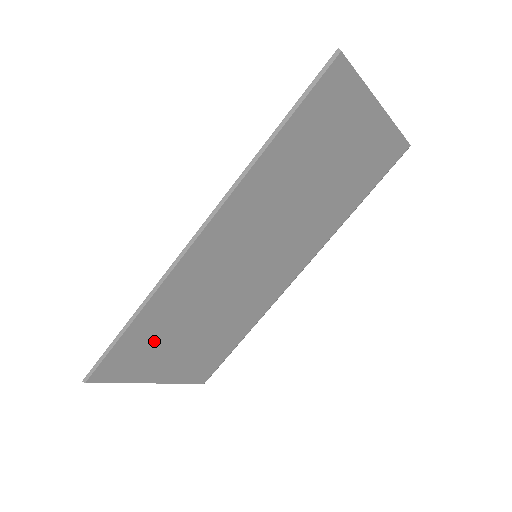
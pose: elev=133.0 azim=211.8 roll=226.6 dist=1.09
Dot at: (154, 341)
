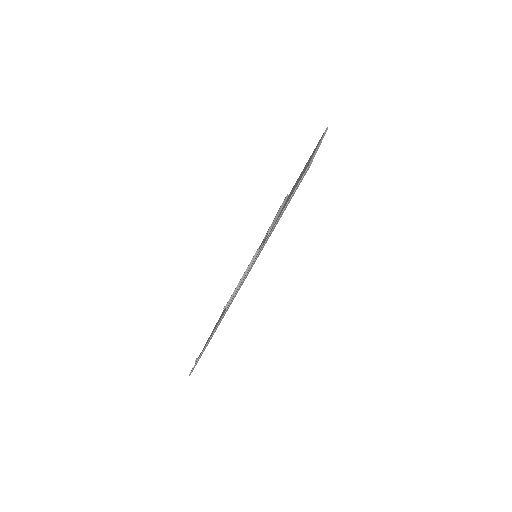
Dot at: occluded
